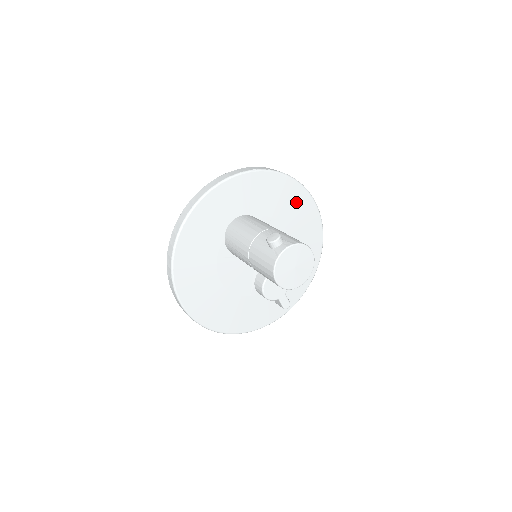
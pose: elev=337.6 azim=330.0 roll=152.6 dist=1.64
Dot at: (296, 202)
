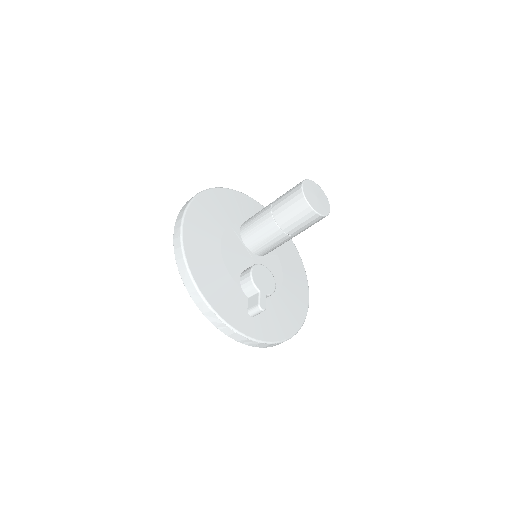
Dot at: (297, 270)
